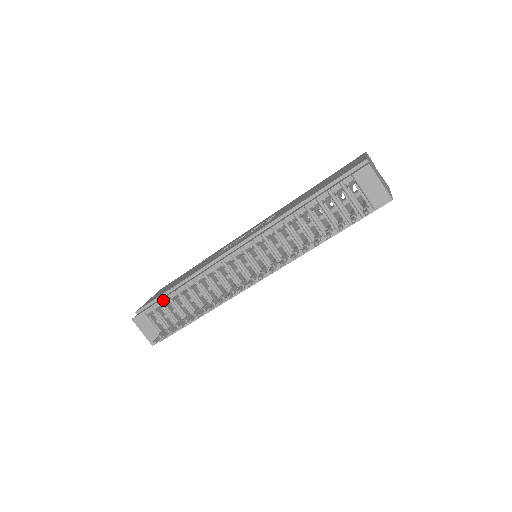
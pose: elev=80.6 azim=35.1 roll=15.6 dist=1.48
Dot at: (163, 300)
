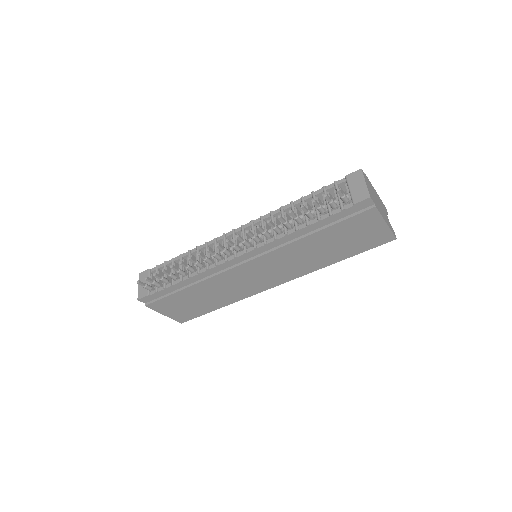
Dot at: (168, 262)
